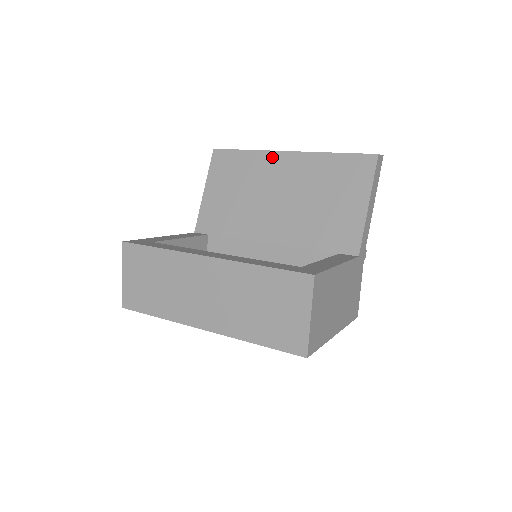
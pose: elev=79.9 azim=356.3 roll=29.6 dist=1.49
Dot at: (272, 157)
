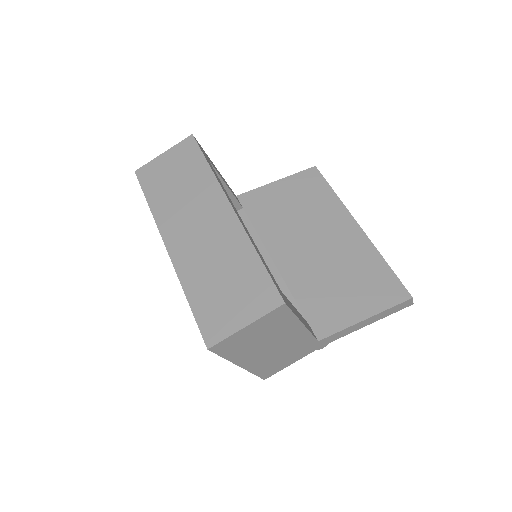
Dot at: (345, 215)
